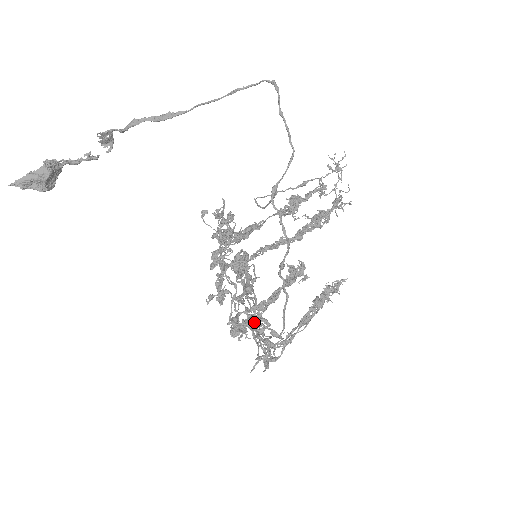
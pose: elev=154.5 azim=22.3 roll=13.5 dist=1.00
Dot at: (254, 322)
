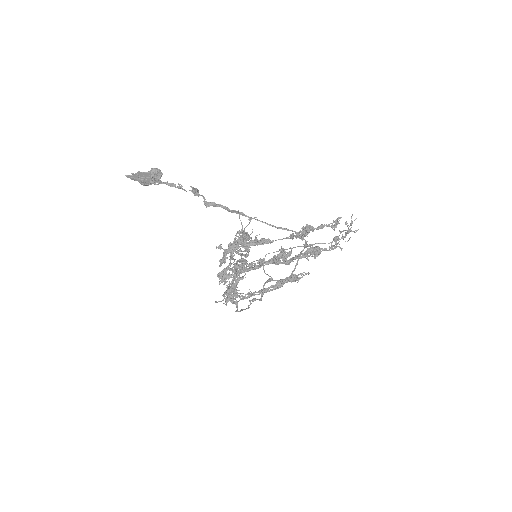
Dot at: occluded
